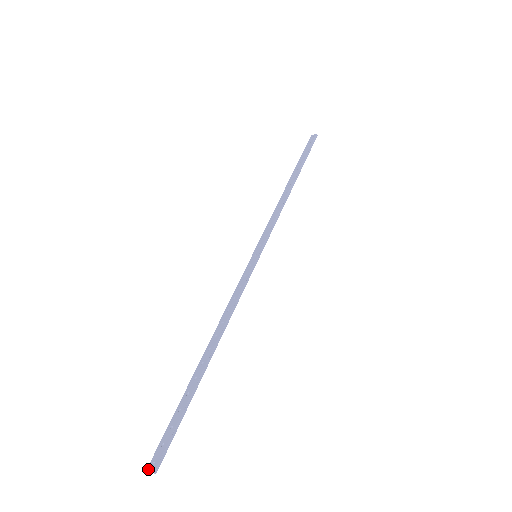
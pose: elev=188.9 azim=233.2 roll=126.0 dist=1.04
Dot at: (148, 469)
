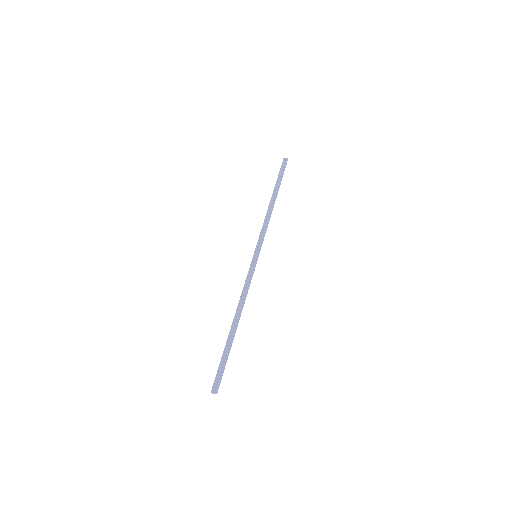
Dot at: (212, 392)
